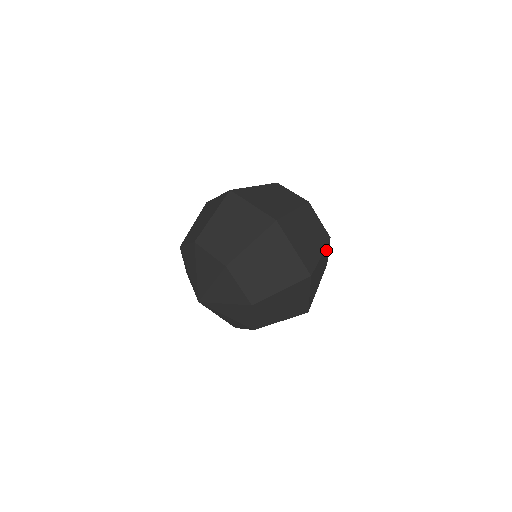
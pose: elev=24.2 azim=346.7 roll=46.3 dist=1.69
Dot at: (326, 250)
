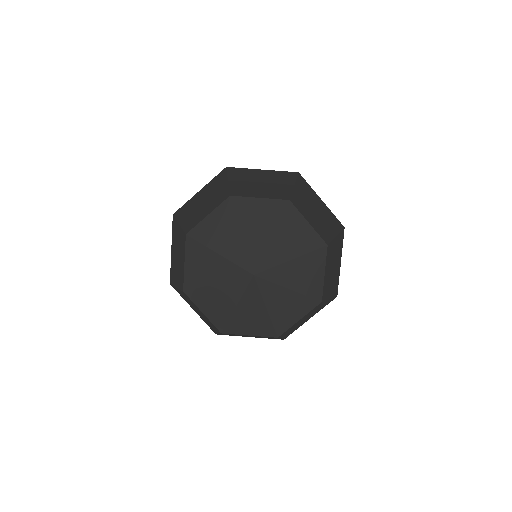
Dot at: occluded
